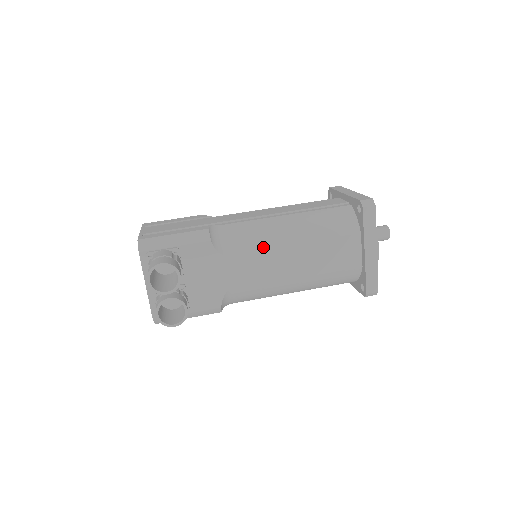
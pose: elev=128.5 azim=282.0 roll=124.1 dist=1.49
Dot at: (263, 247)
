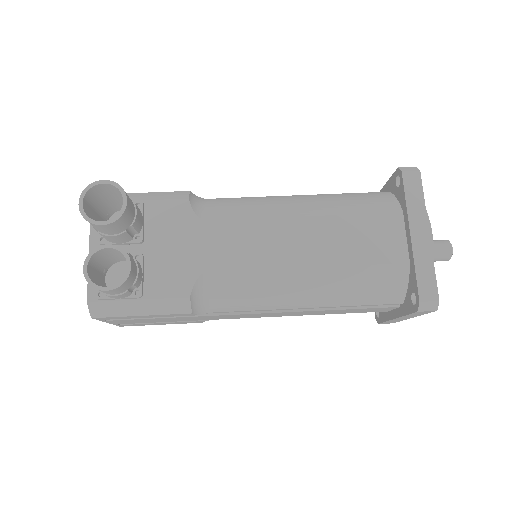
Dot at: (260, 216)
